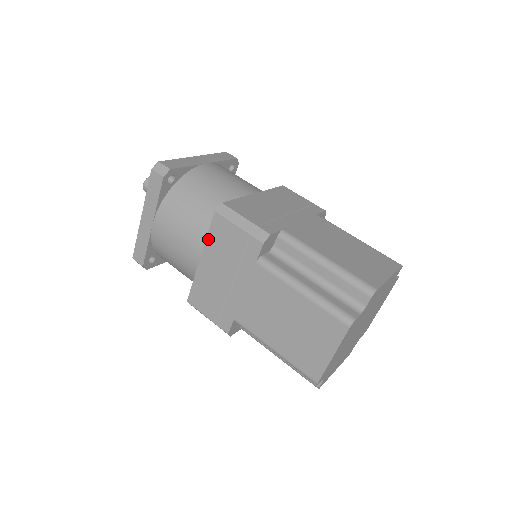
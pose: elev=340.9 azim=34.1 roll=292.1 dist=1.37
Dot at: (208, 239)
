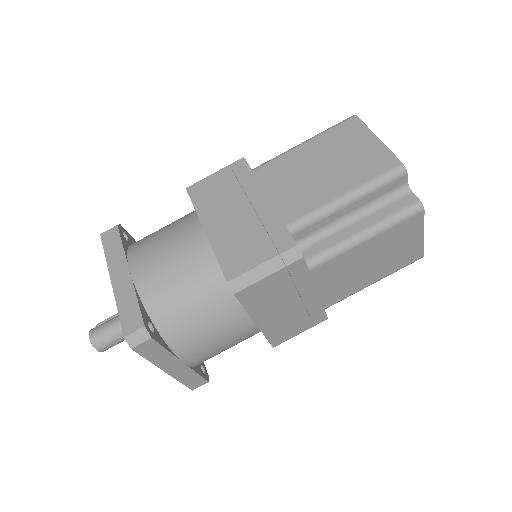
Dot at: (249, 310)
